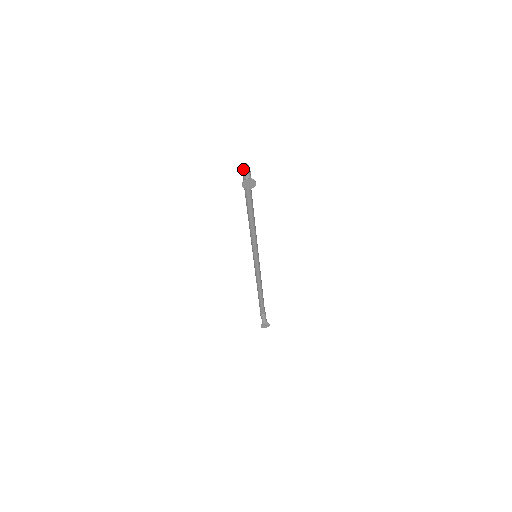
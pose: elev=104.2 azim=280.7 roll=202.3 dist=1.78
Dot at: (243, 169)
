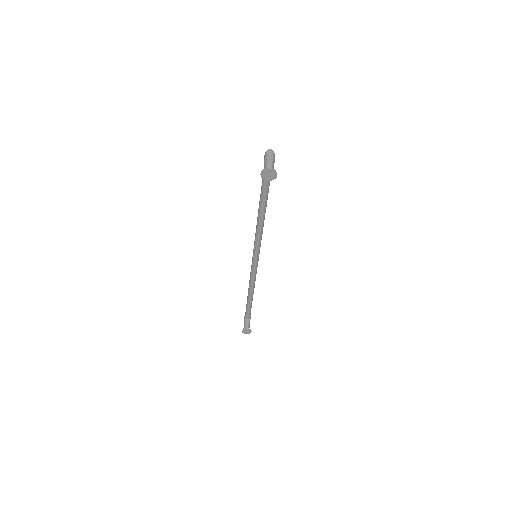
Dot at: (267, 156)
